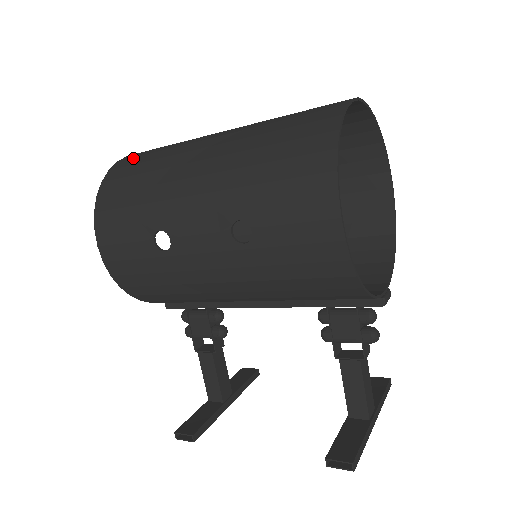
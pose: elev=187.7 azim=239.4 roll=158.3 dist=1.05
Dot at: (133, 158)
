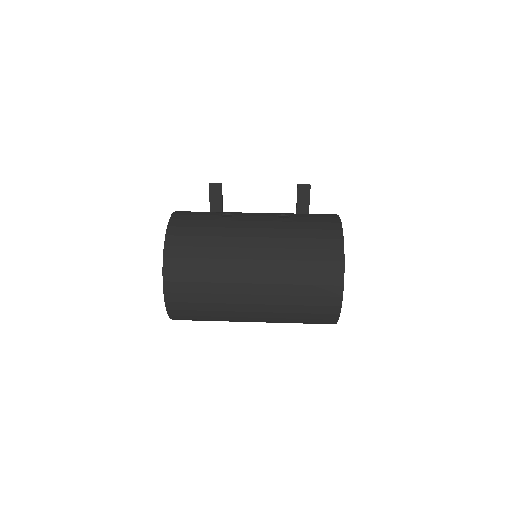
Dot at: (184, 311)
